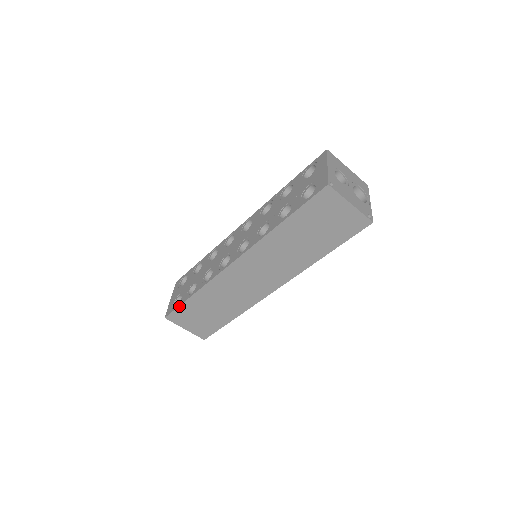
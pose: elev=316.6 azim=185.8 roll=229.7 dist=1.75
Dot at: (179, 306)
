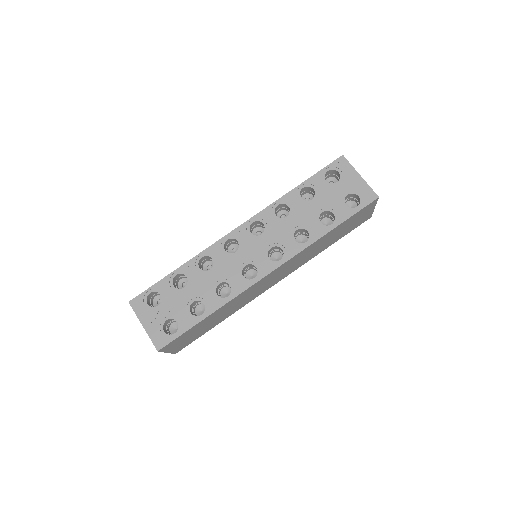
Dot at: (185, 332)
